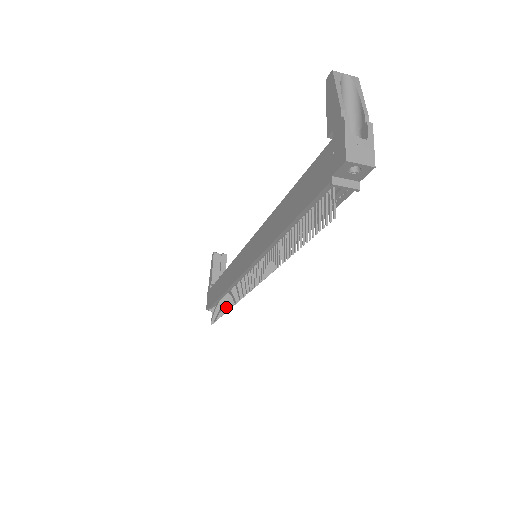
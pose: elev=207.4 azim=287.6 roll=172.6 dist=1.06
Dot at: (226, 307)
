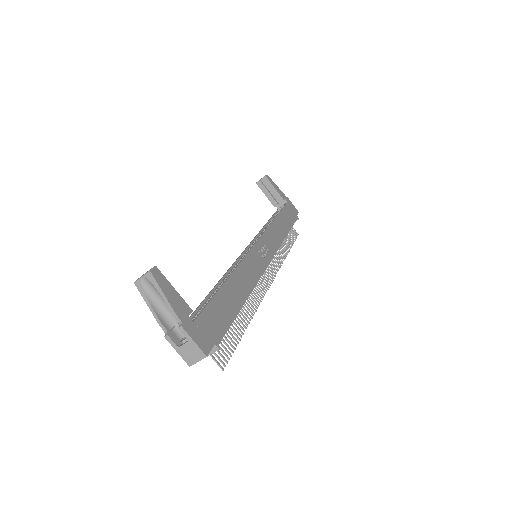
Dot at: occluded
